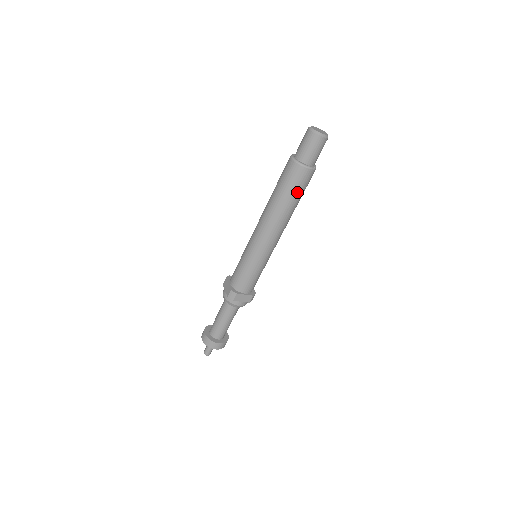
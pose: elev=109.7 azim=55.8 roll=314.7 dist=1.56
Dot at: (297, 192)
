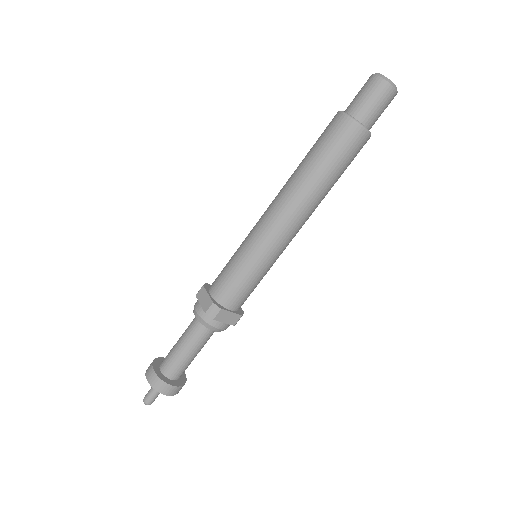
Dot at: (342, 164)
